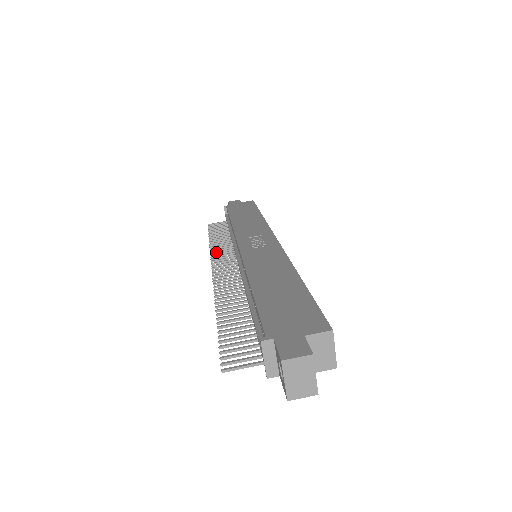
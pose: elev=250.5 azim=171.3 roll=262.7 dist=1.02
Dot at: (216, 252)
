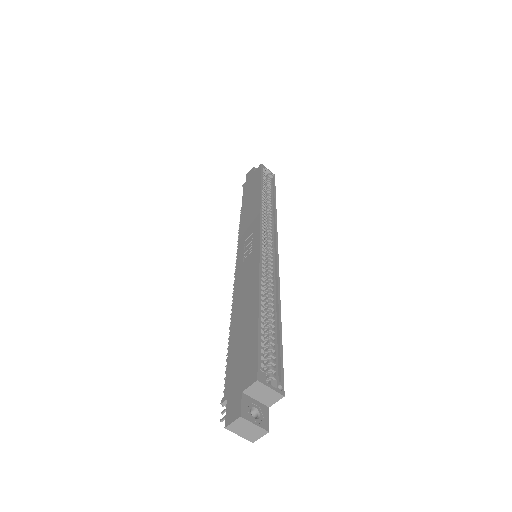
Dot at: occluded
